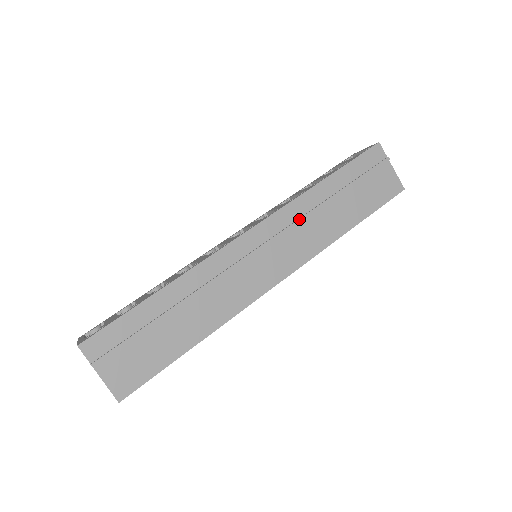
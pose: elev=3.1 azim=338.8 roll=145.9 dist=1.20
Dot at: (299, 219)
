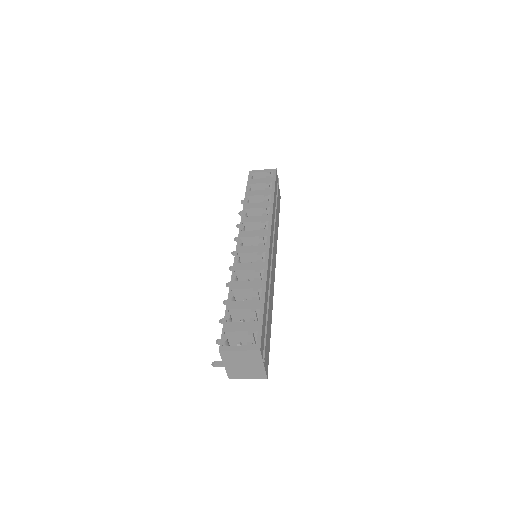
Dot at: (275, 227)
